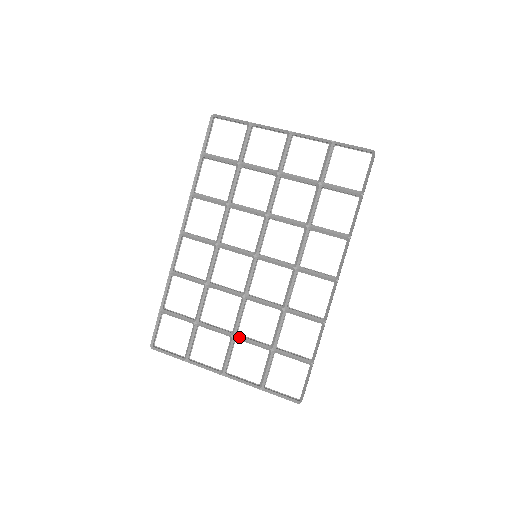
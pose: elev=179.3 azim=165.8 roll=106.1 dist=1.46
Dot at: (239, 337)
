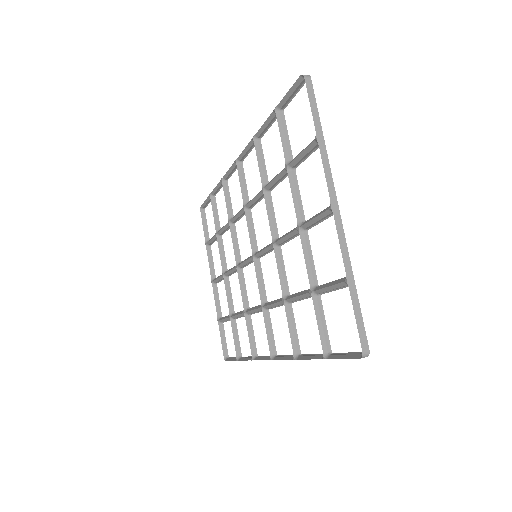
Dot at: (225, 281)
